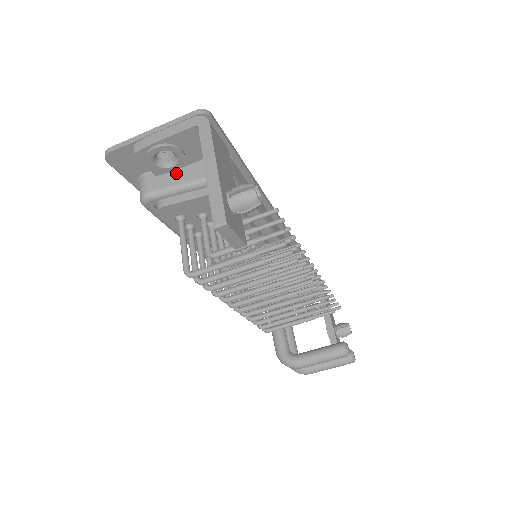
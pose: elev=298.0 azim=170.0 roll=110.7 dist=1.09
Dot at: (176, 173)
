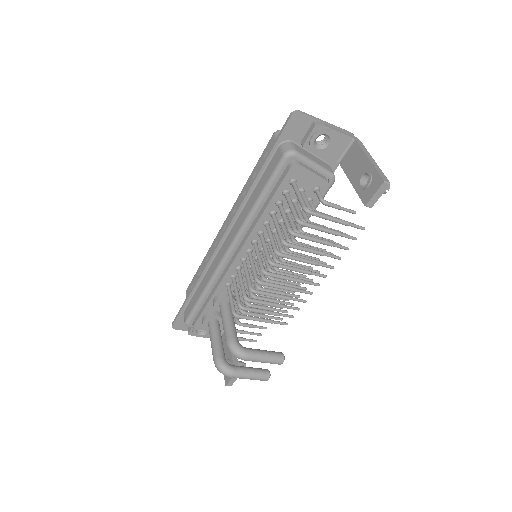
Dot at: (310, 155)
